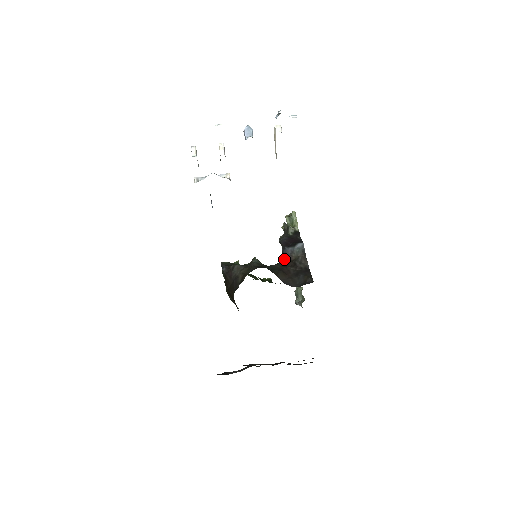
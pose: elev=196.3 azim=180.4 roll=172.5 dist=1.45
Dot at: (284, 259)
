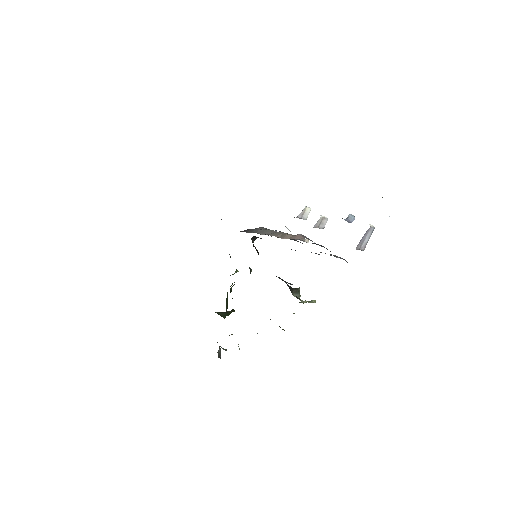
Dot at: occluded
